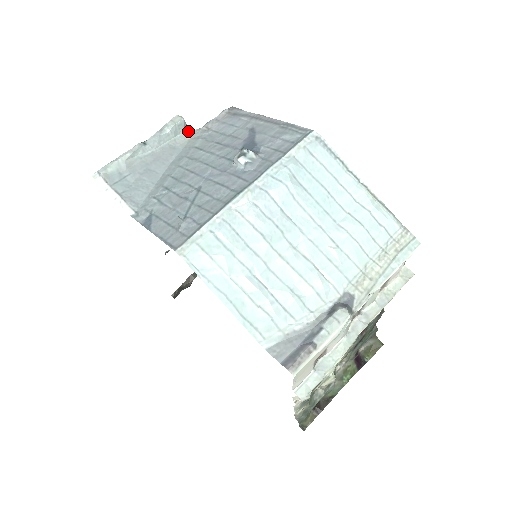
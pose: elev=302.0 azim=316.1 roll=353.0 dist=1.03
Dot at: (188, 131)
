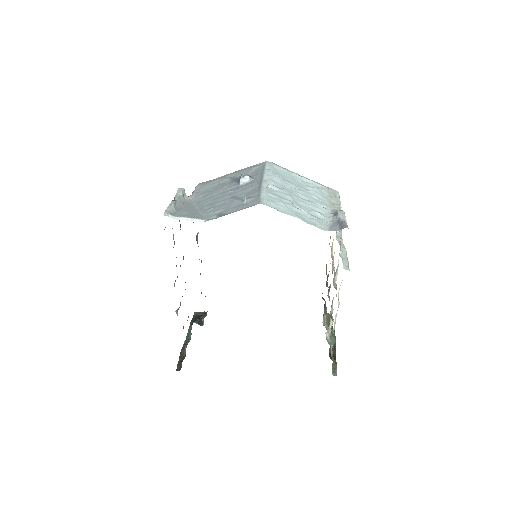
Dot at: (187, 196)
